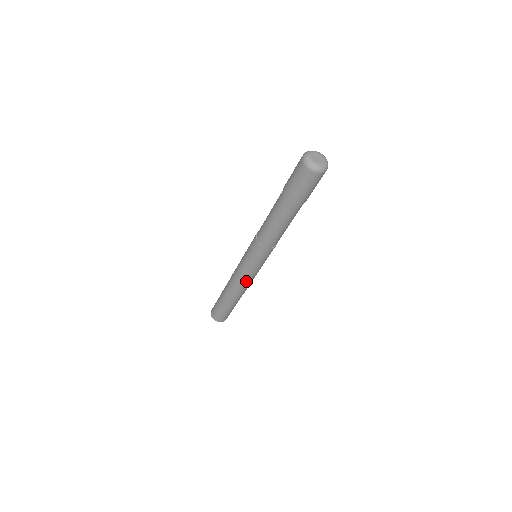
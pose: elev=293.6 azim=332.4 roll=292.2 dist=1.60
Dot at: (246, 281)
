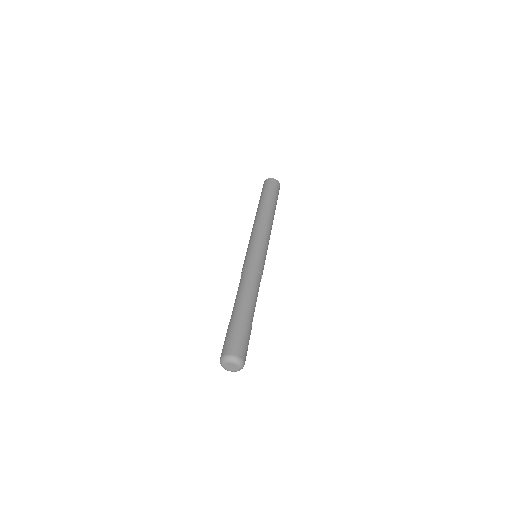
Dot at: occluded
